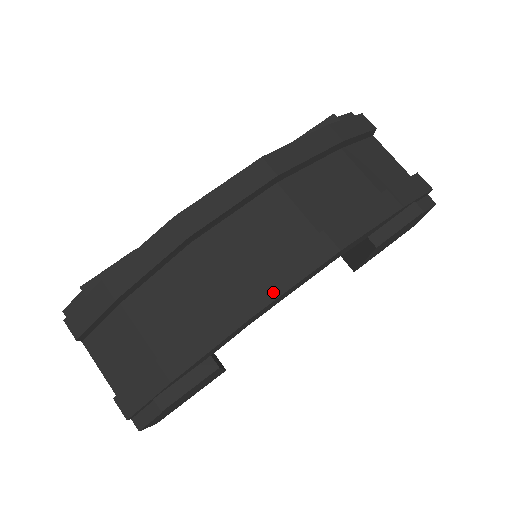
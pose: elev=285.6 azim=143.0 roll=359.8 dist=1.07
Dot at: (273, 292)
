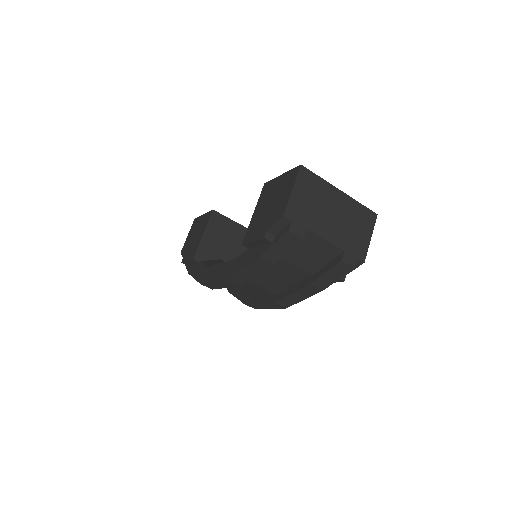
Dot at: (261, 308)
